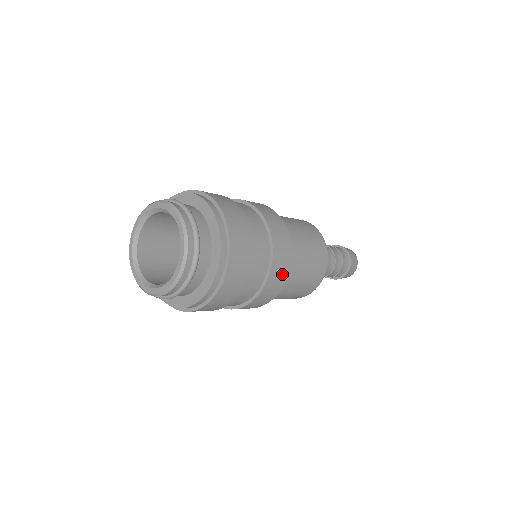
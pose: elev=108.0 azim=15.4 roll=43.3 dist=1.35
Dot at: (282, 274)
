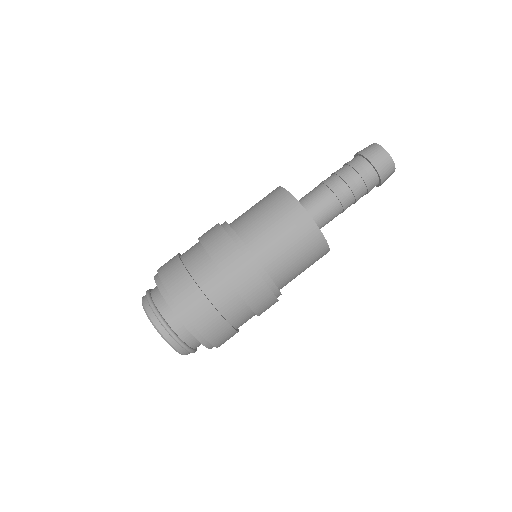
Dot at: (266, 298)
